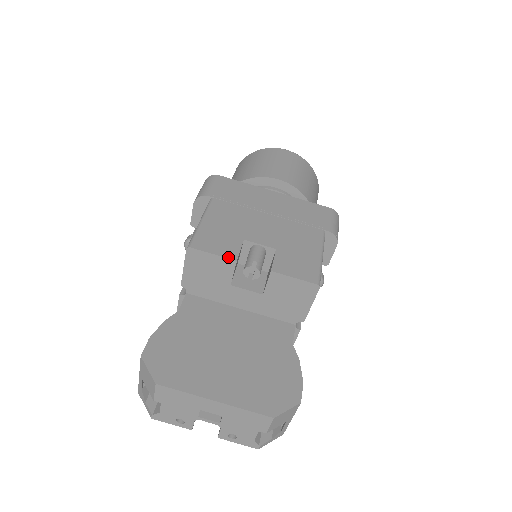
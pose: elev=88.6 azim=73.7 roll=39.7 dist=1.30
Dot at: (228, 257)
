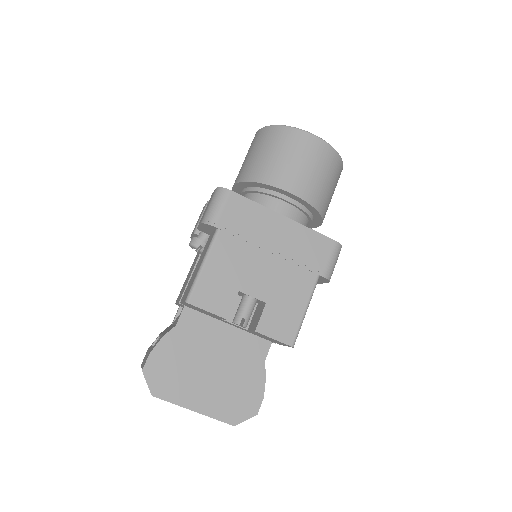
Dot at: (220, 315)
